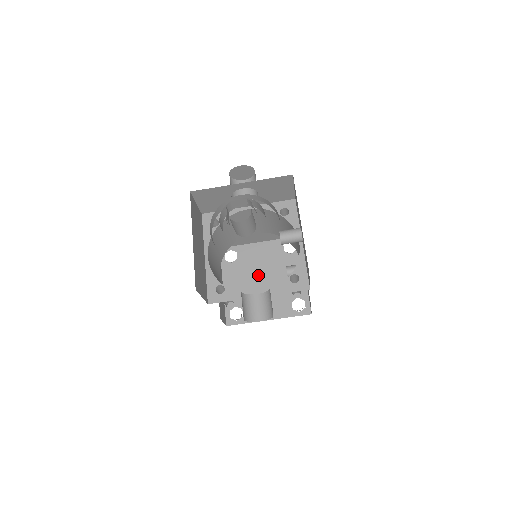
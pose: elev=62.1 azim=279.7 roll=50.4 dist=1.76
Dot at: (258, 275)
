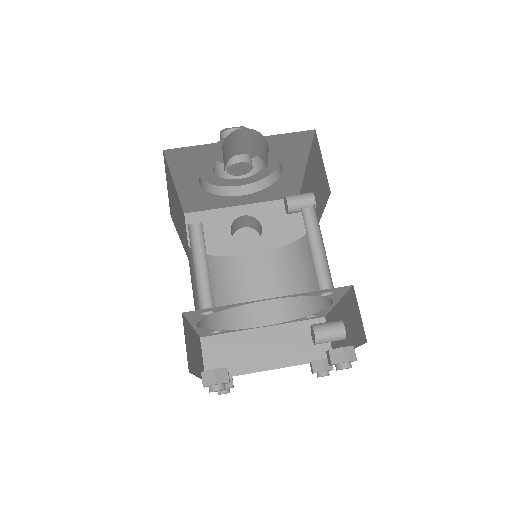
Dot at: occluded
